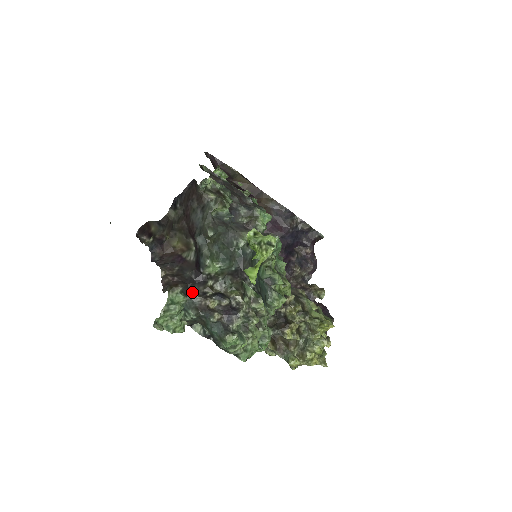
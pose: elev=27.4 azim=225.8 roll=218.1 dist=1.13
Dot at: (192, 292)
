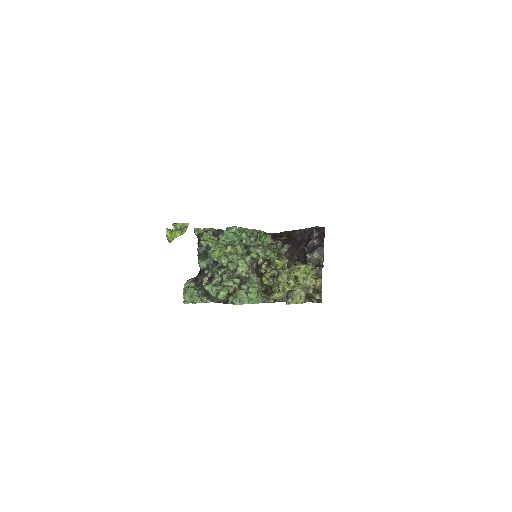
Dot at: (198, 280)
